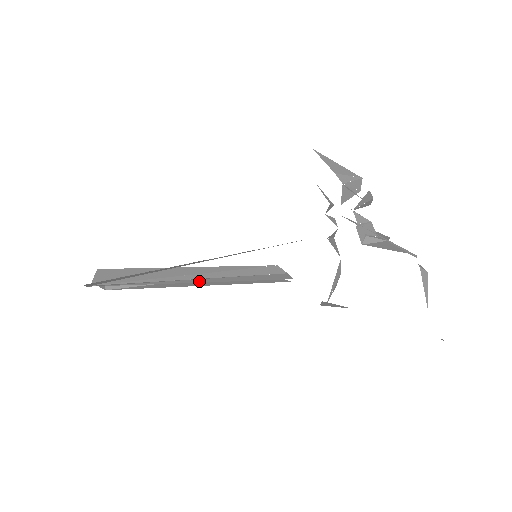
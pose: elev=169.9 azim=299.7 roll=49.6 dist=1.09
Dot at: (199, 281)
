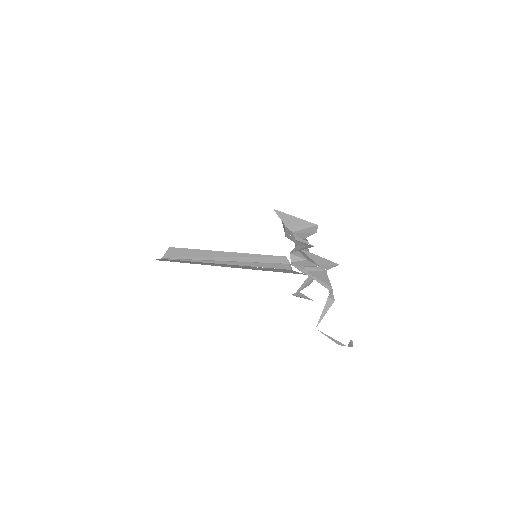
Dot at: (224, 263)
